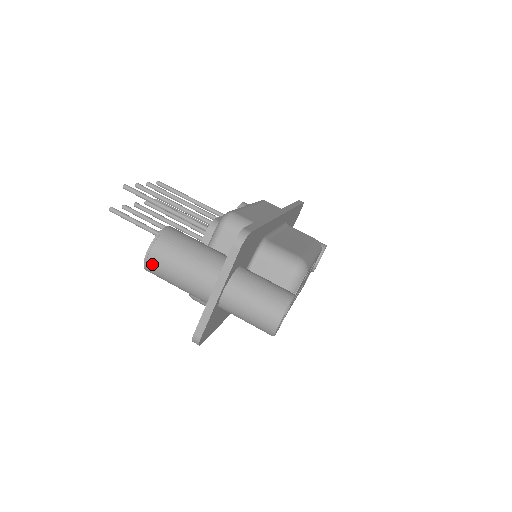
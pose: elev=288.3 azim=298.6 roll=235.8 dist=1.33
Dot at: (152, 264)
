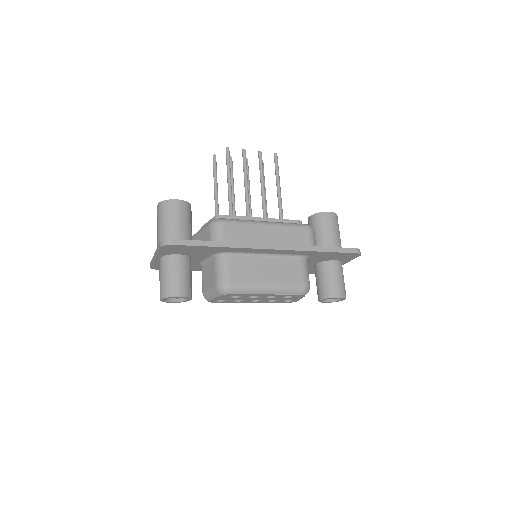
Dot at: occluded
